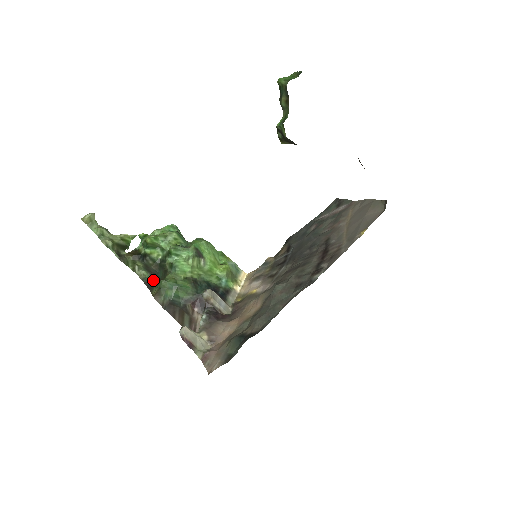
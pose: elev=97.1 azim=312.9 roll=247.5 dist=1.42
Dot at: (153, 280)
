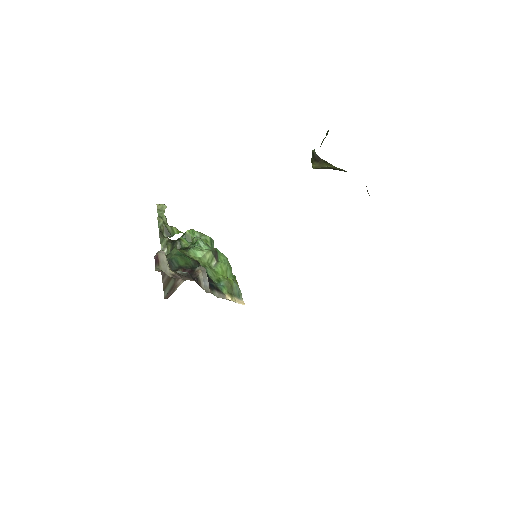
Dot at: occluded
